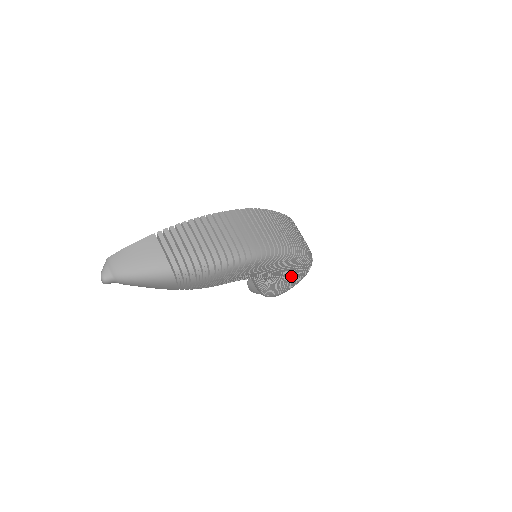
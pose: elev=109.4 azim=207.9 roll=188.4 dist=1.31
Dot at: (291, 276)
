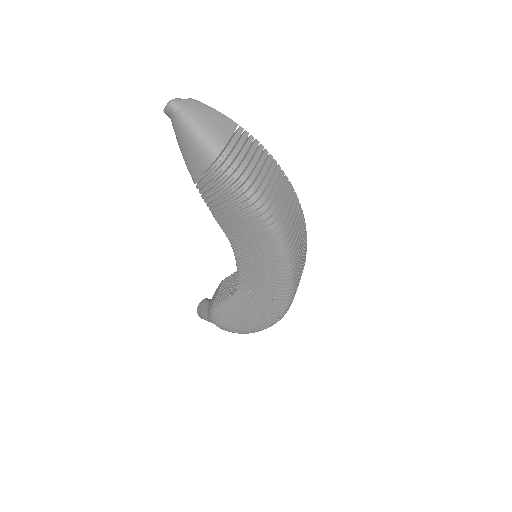
Dot at: (254, 309)
